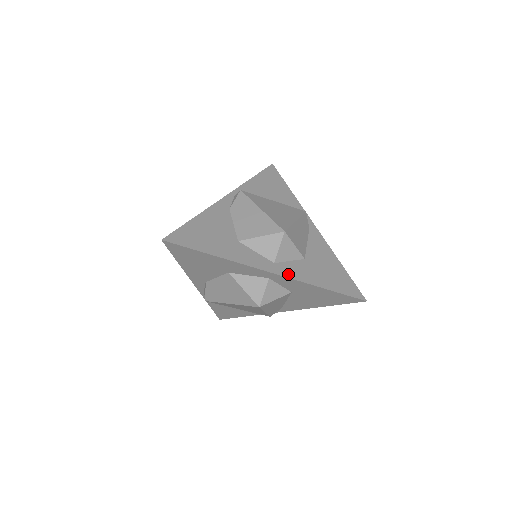
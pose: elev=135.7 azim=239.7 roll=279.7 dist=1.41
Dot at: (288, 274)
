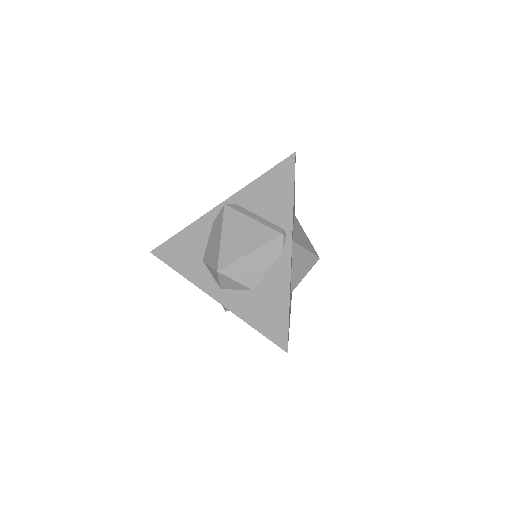
Dot at: (226, 303)
